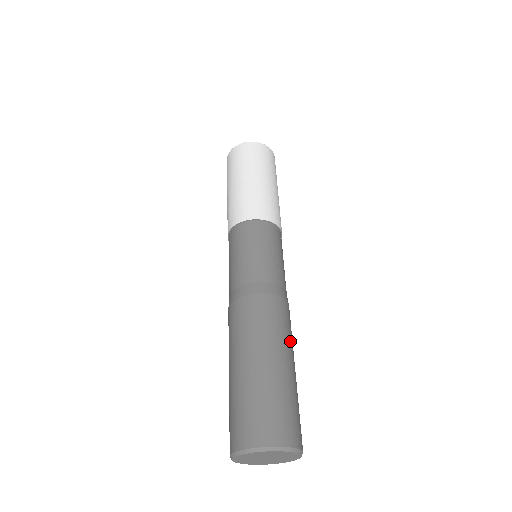
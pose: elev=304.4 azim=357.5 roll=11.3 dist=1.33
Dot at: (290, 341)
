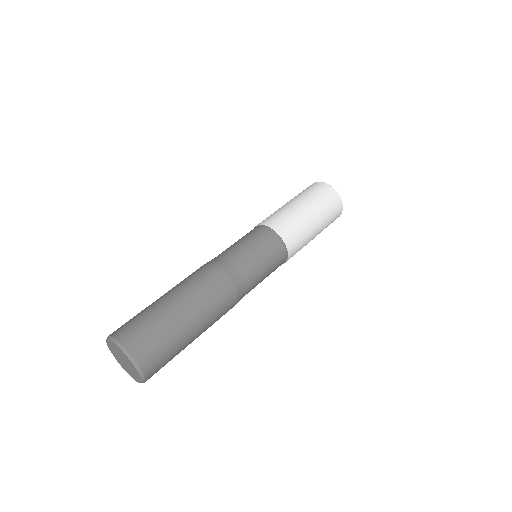
Dot at: (211, 317)
